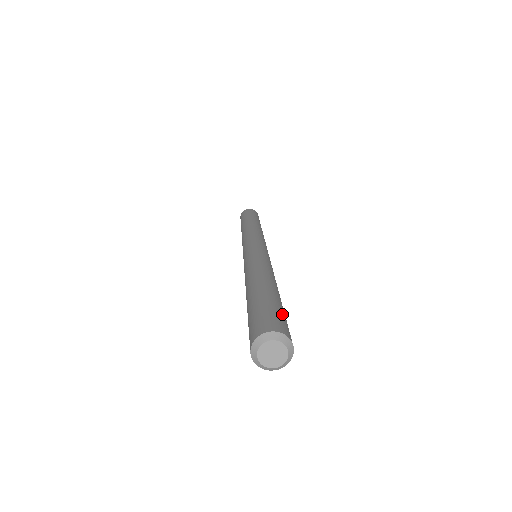
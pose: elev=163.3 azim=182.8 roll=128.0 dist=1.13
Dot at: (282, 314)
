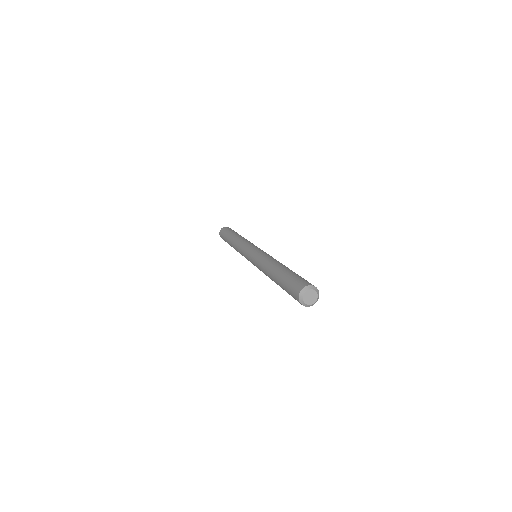
Dot at: (303, 278)
